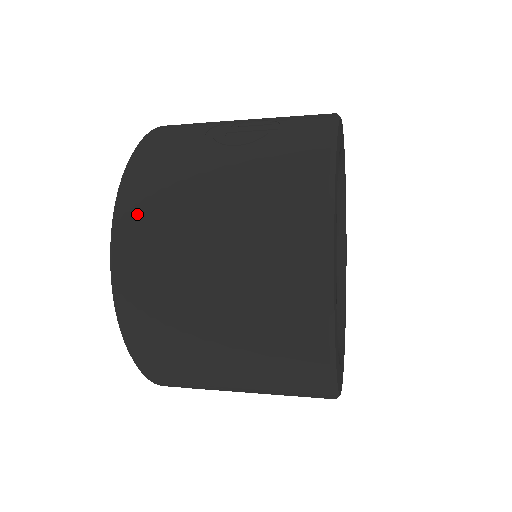
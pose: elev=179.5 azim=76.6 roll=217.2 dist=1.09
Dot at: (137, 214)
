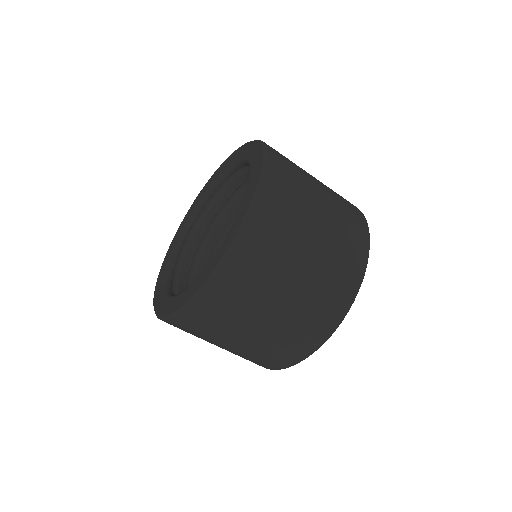
Dot at: (274, 149)
